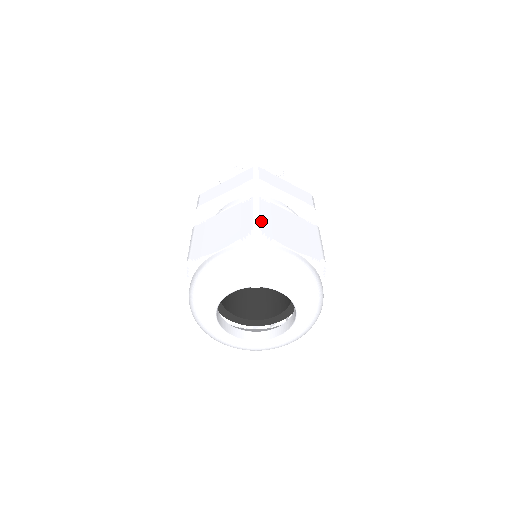
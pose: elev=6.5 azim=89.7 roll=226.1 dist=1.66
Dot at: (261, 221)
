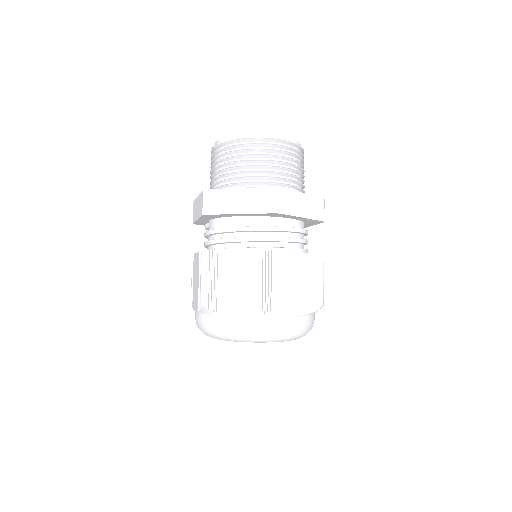
Dot at: (281, 294)
